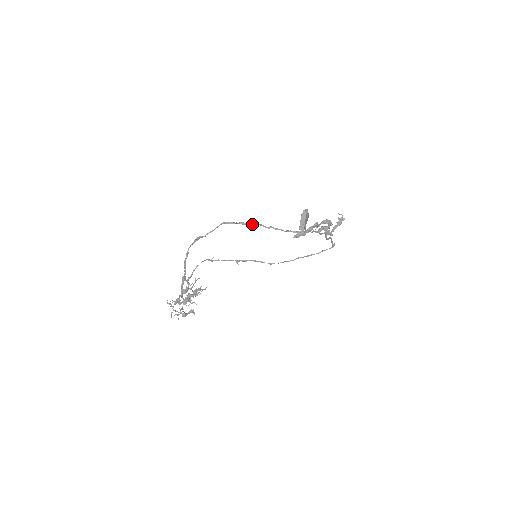
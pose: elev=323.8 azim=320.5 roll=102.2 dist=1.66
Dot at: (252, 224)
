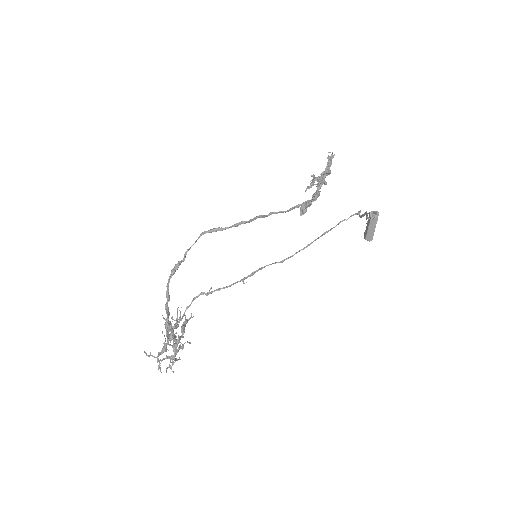
Dot at: occluded
